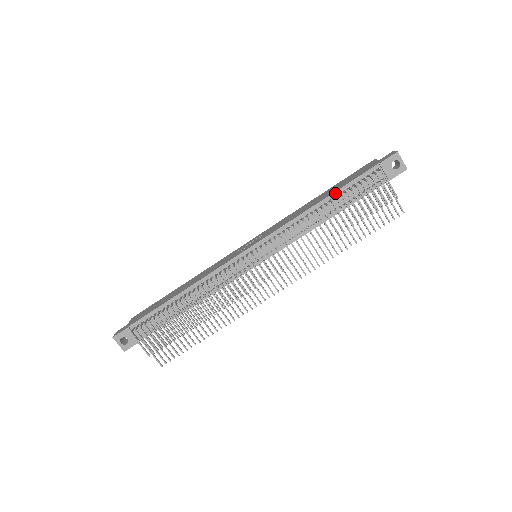
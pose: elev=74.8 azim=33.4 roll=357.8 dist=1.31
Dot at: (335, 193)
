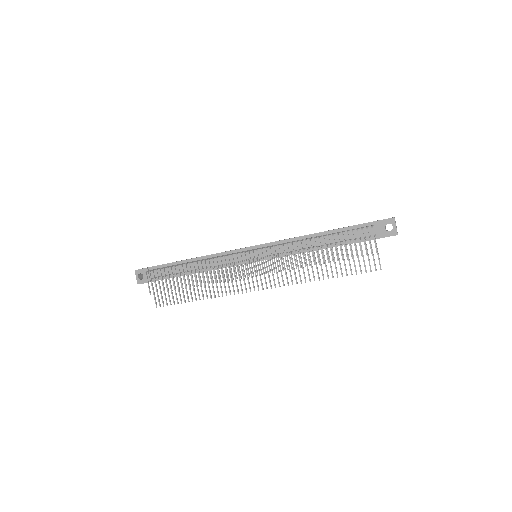
Dot at: (332, 231)
